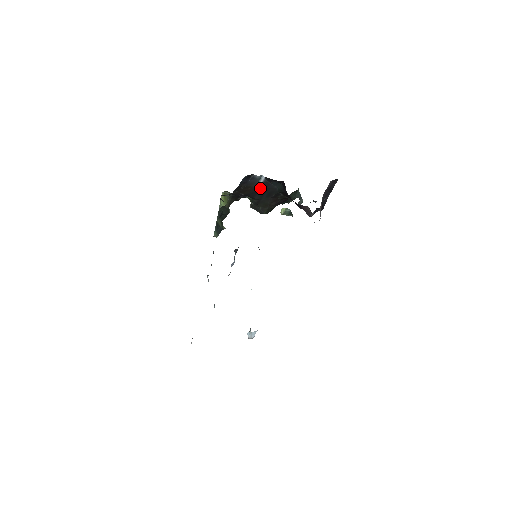
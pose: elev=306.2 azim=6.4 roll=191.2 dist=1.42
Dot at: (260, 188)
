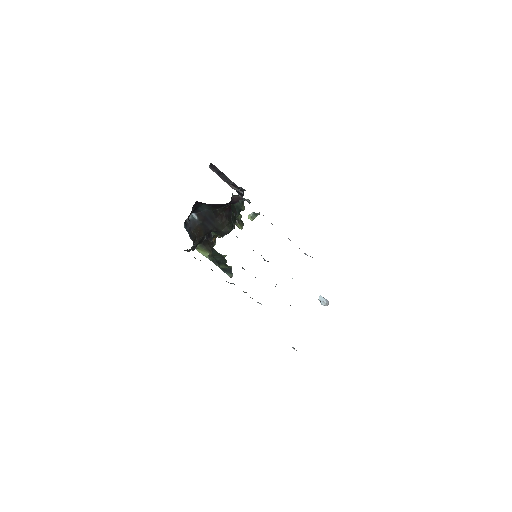
Dot at: (202, 221)
